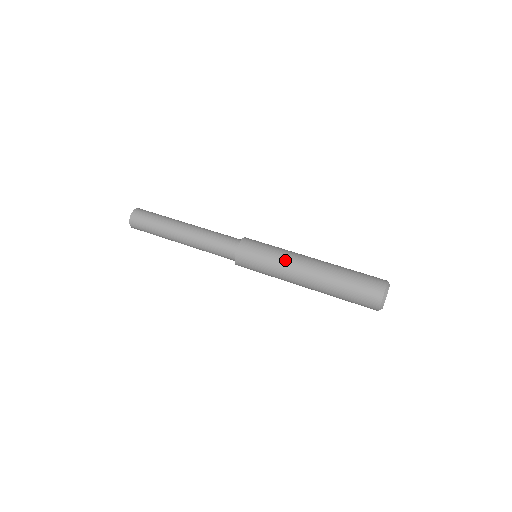
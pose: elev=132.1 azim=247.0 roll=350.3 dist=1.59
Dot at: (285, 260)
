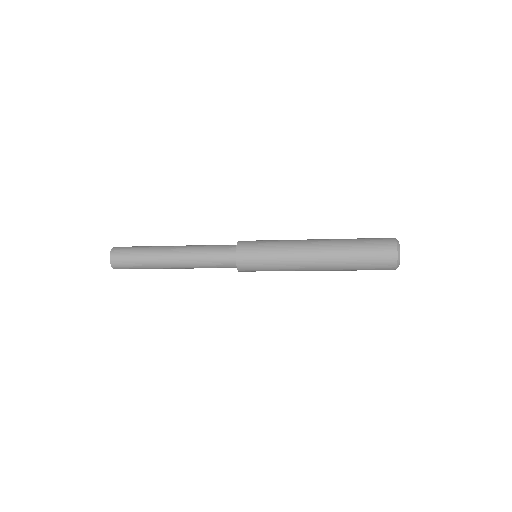
Dot at: (289, 241)
